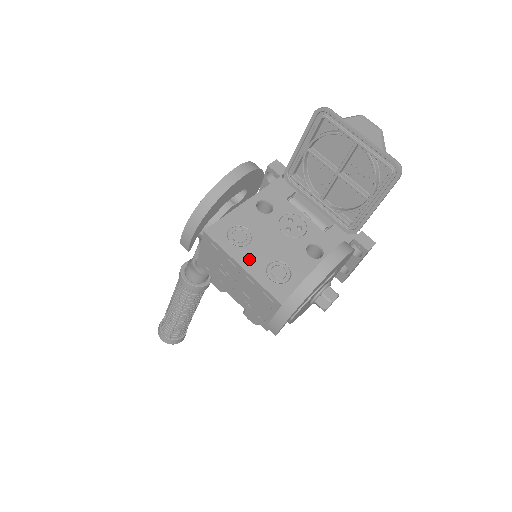
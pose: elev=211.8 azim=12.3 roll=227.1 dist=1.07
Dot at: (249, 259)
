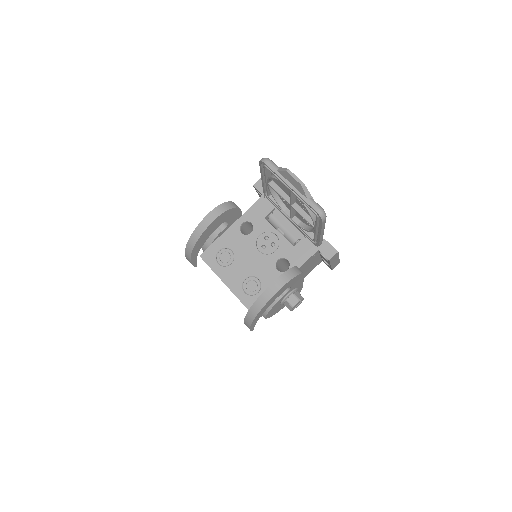
Dot at: (230, 277)
